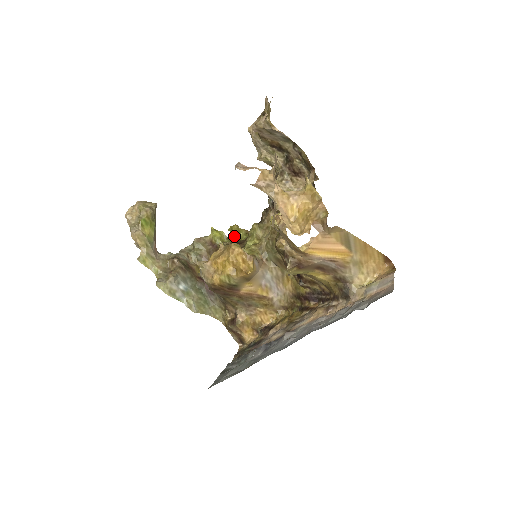
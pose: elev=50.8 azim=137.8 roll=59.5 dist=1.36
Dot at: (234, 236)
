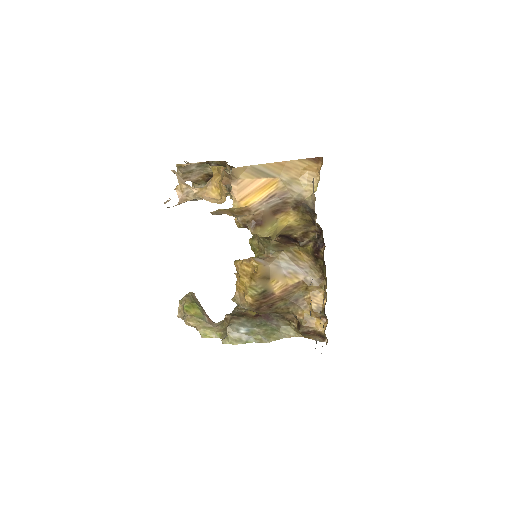
Dot at: occluded
